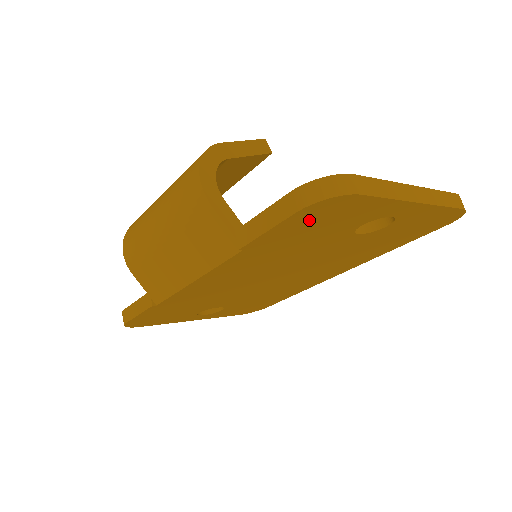
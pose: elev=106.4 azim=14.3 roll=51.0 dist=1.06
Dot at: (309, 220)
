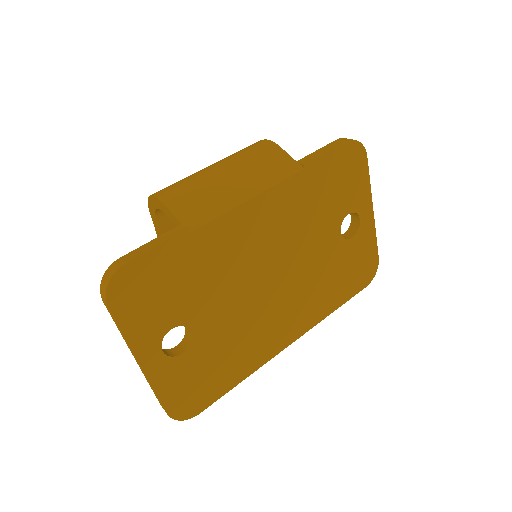
Dot at: (342, 164)
